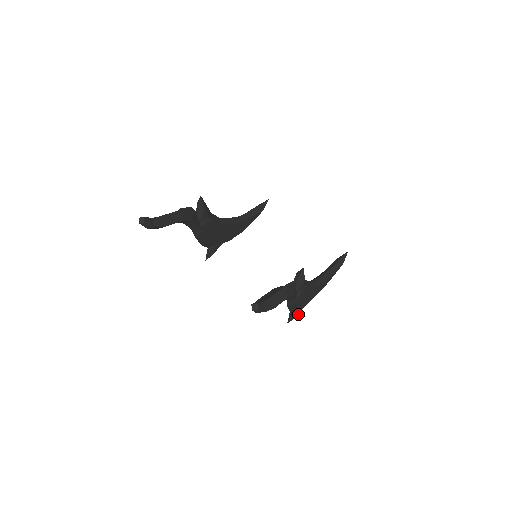
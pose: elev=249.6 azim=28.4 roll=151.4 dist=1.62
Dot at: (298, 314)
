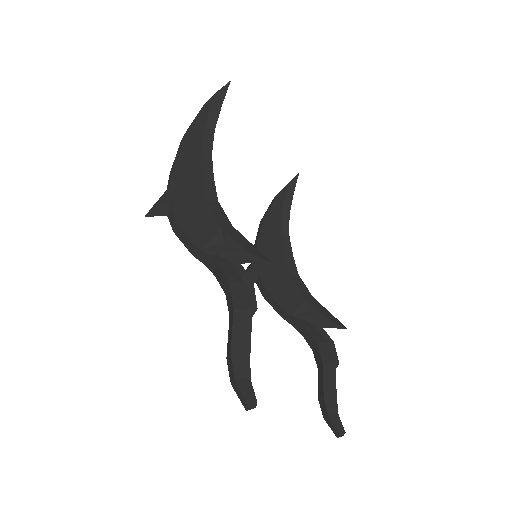
Dot at: occluded
